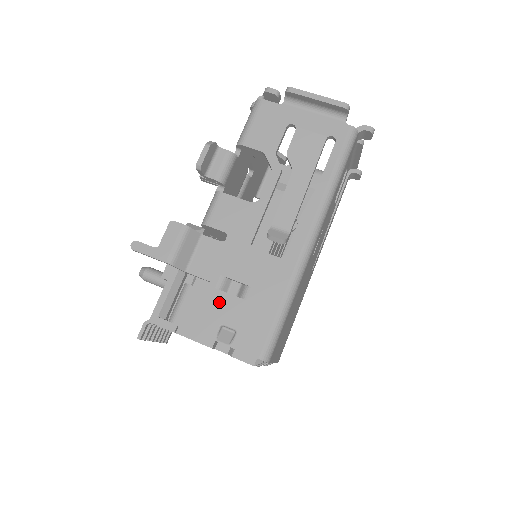
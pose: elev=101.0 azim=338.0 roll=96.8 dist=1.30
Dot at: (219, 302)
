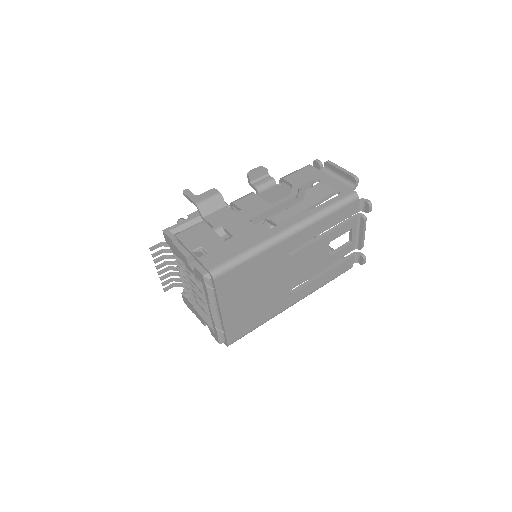
Dot at: (209, 236)
